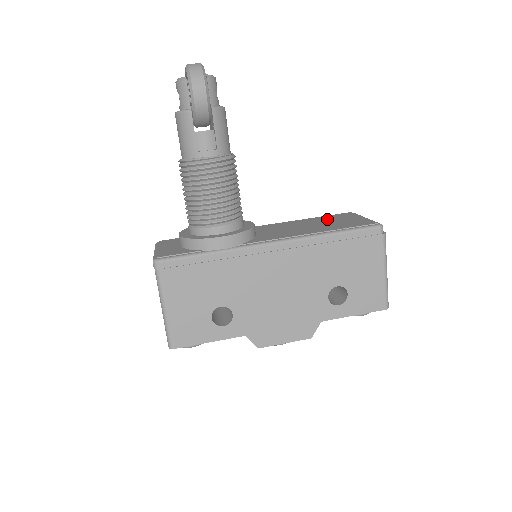
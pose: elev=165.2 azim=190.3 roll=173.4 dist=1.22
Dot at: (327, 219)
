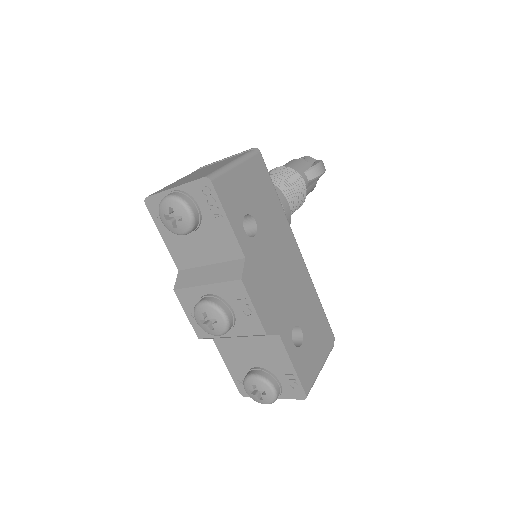
Dot at: occluded
